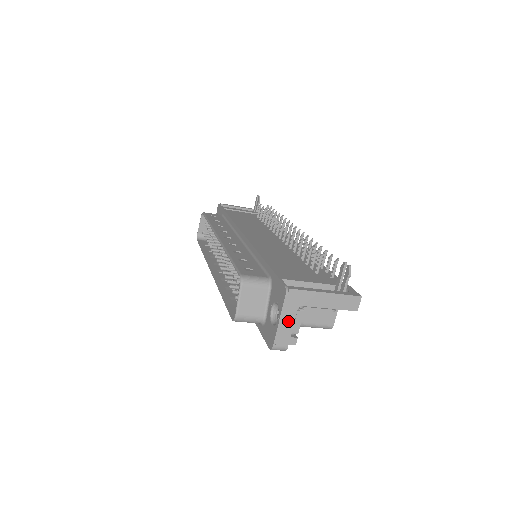
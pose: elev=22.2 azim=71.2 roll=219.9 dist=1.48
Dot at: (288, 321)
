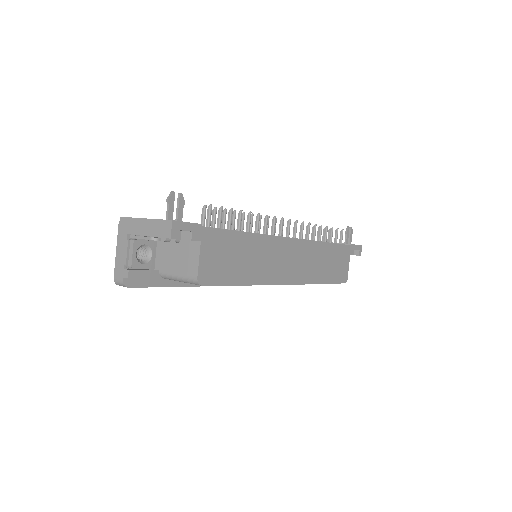
Dot at: (122, 251)
